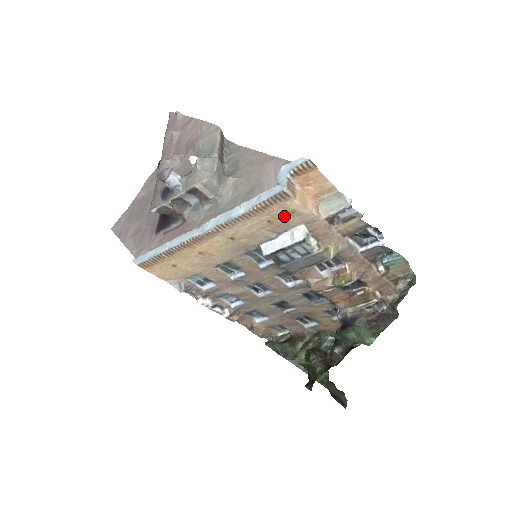
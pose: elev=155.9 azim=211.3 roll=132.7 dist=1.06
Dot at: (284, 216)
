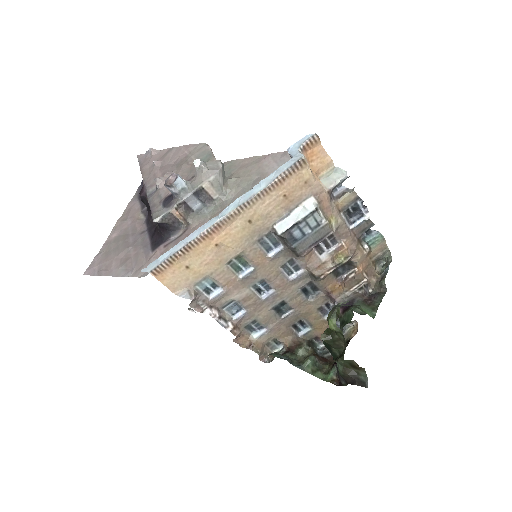
Dot at: (298, 188)
